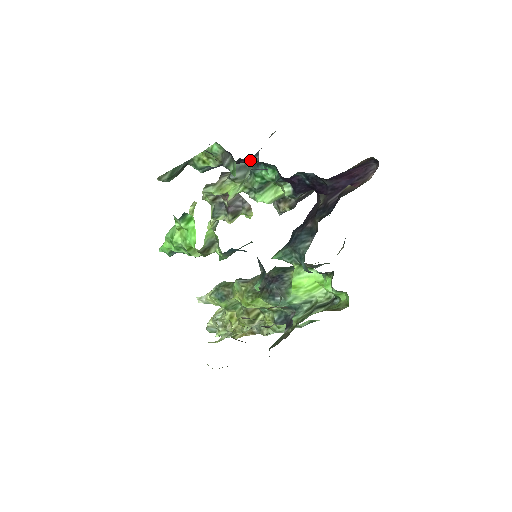
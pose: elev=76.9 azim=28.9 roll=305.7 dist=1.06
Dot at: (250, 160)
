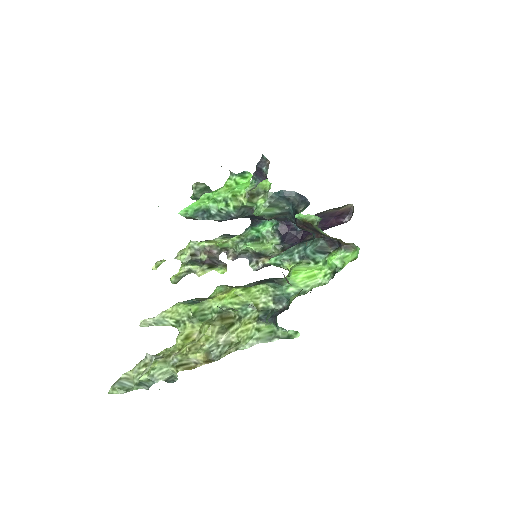
Dot at: occluded
